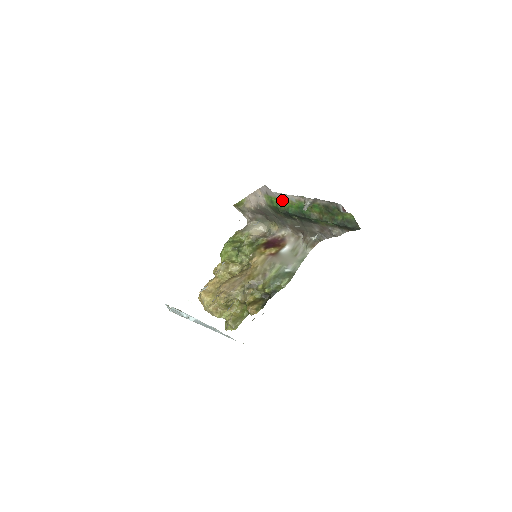
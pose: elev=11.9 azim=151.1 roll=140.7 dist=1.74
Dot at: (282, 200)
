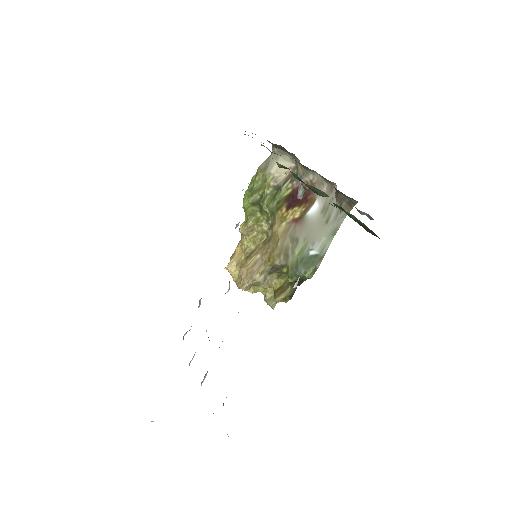
Dot at: occluded
